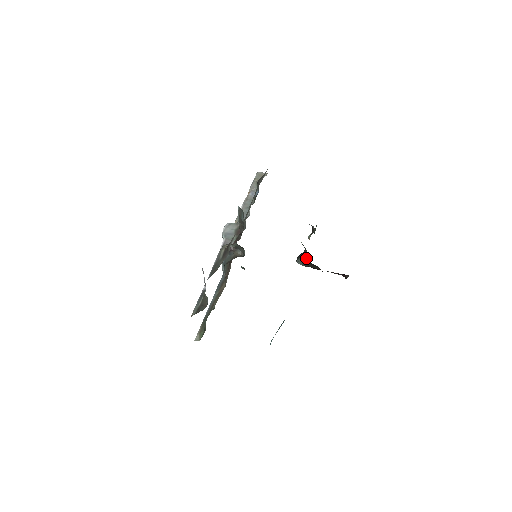
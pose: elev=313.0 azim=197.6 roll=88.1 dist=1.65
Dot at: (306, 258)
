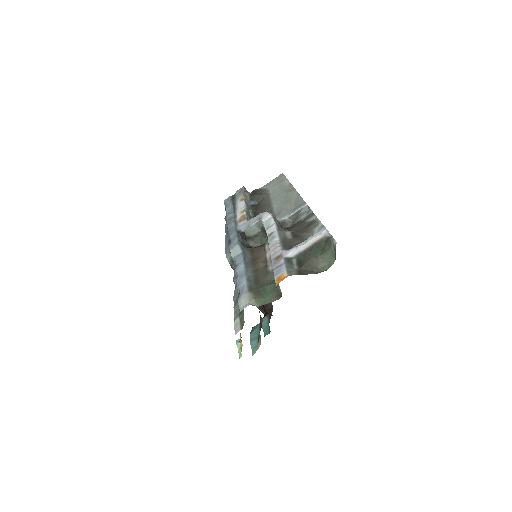
Dot at: occluded
